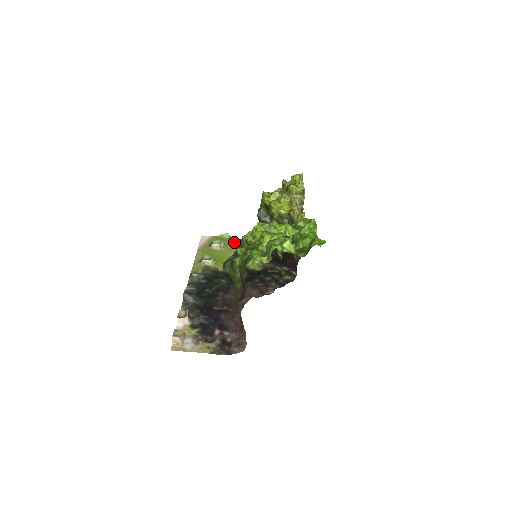
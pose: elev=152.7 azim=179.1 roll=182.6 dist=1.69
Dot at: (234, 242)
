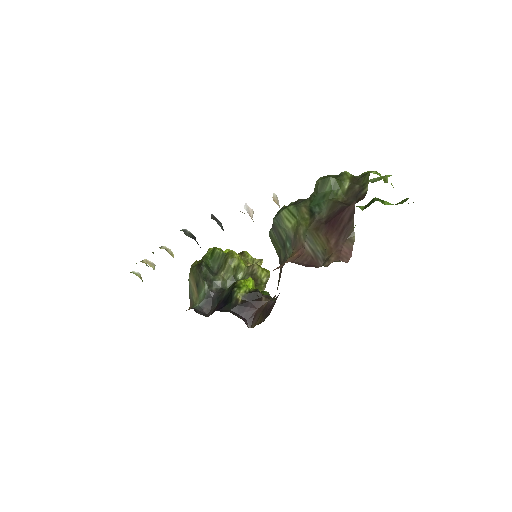
Dot at: occluded
